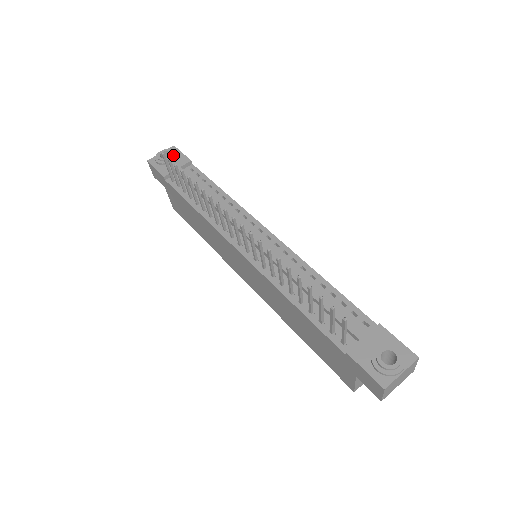
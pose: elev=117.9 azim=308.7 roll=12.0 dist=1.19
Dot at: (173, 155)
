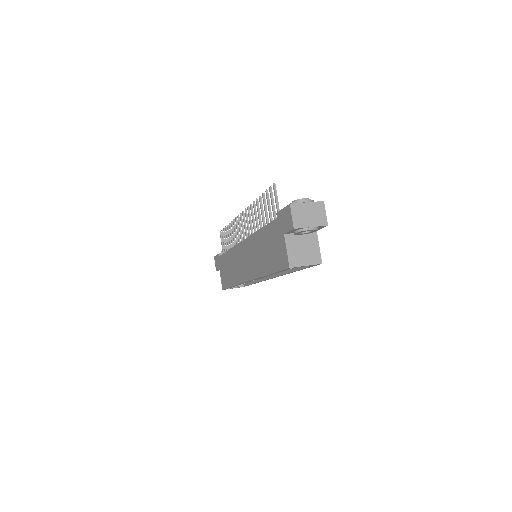
Dot at: occluded
